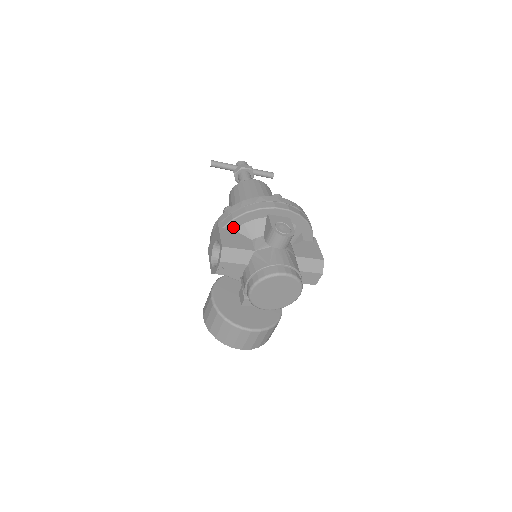
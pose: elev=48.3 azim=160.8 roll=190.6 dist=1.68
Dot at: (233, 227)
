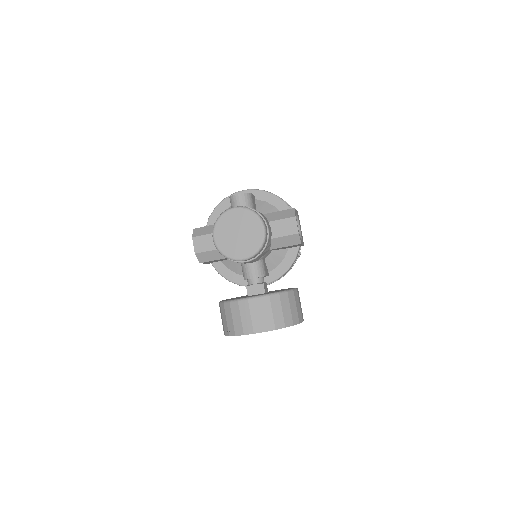
Dot at: occluded
